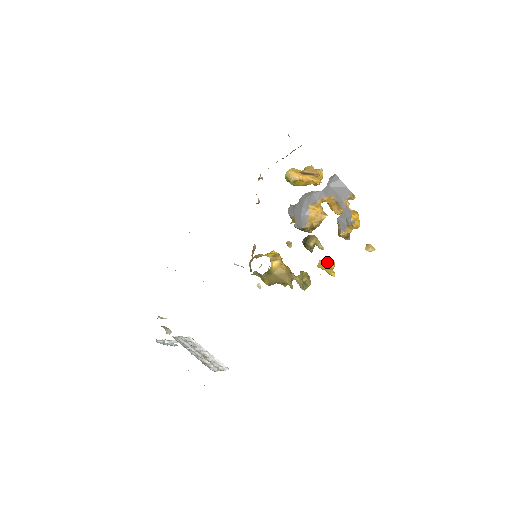
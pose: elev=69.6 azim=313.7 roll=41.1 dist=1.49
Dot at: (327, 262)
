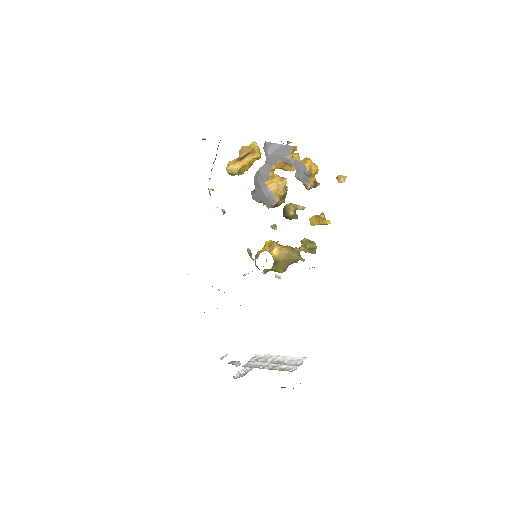
Dot at: (316, 216)
